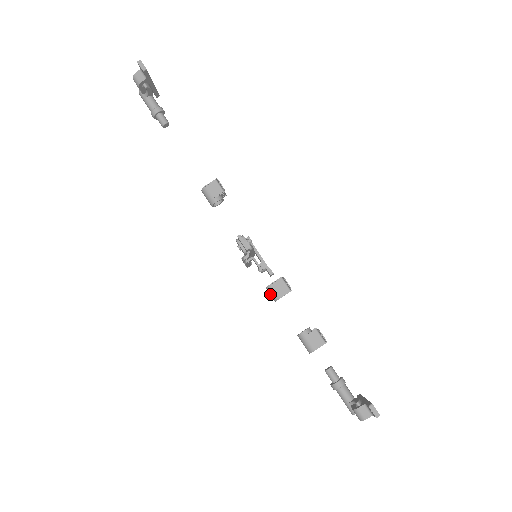
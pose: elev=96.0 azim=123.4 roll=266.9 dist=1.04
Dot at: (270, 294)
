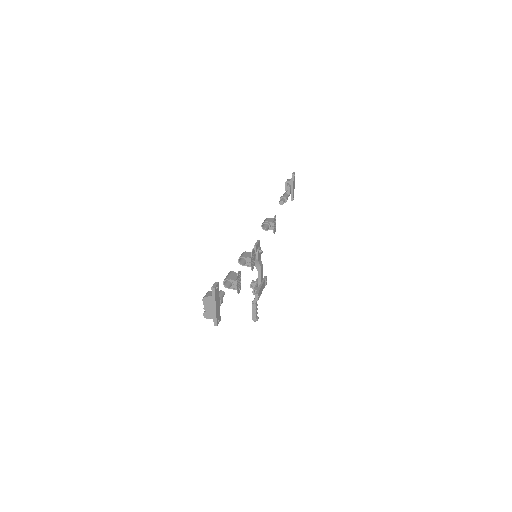
Dot at: (240, 256)
